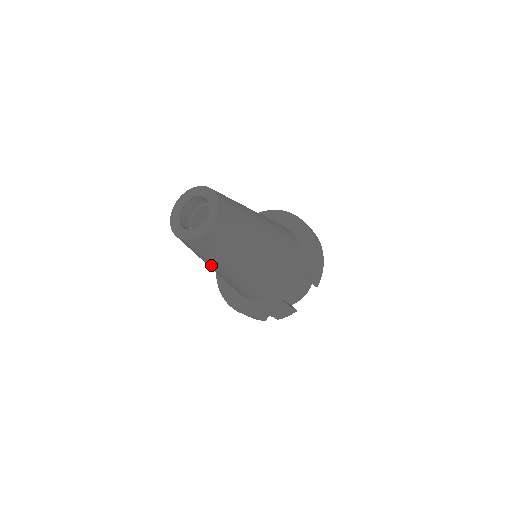
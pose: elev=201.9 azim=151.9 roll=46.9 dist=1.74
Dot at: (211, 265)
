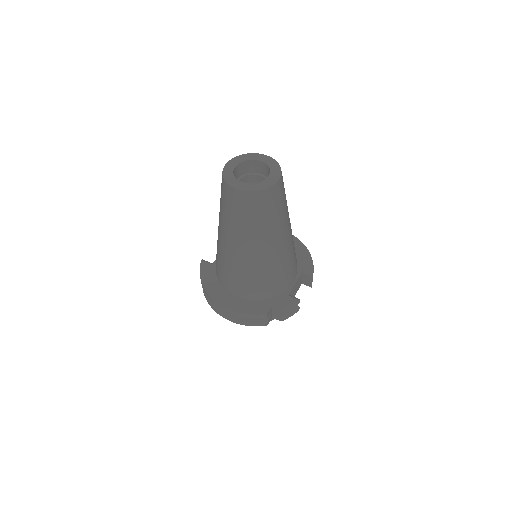
Dot at: (250, 237)
